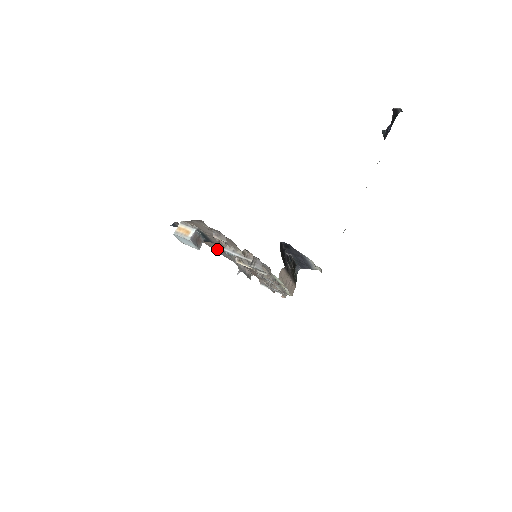
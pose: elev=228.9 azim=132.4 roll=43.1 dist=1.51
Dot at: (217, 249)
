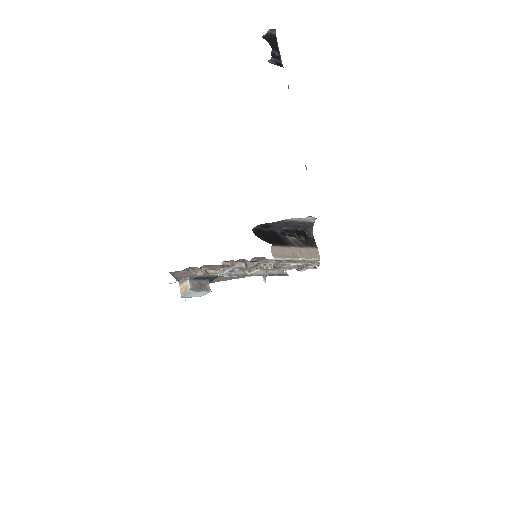
Dot at: (233, 277)
